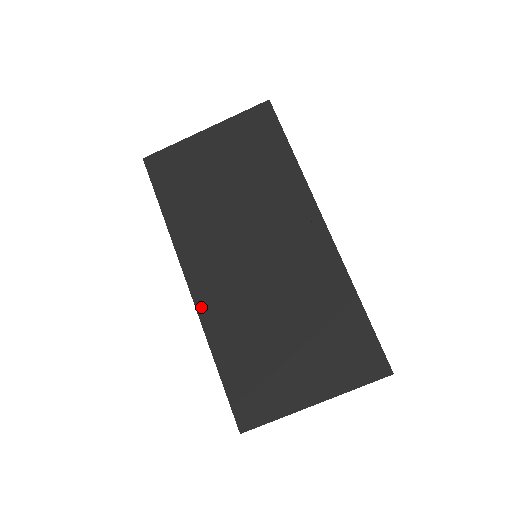
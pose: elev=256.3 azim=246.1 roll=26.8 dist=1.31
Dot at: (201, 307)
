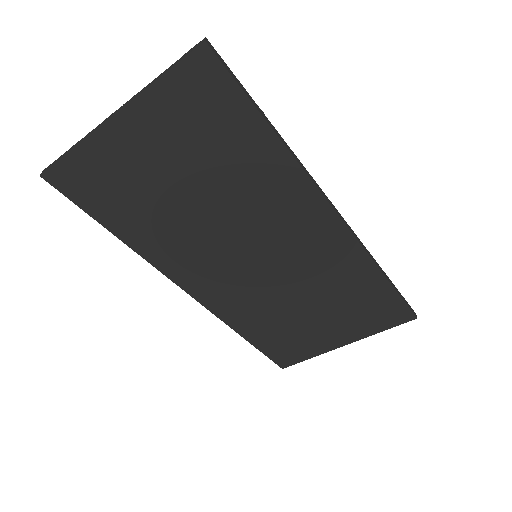
Dot at: (211, 307)
